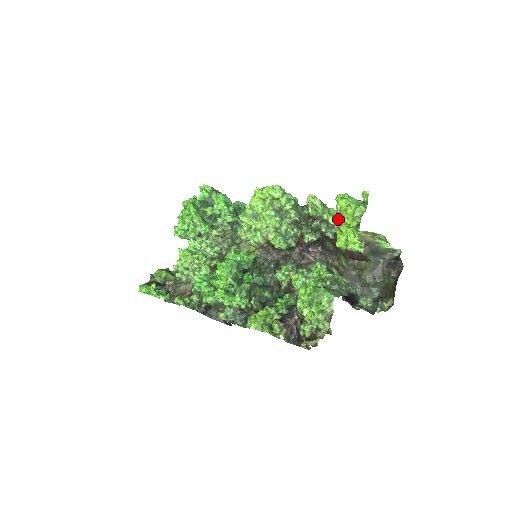
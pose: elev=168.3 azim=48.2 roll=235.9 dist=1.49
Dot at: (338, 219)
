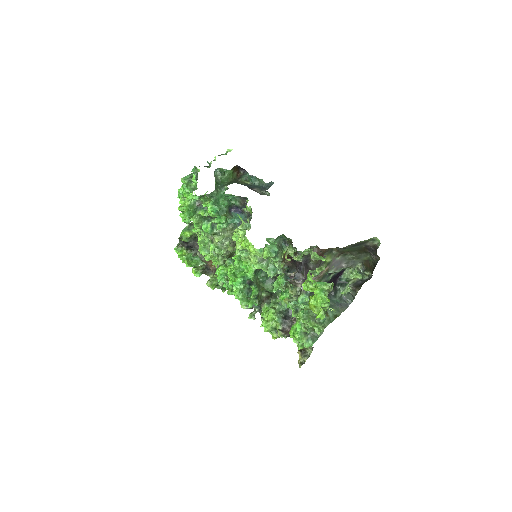
Dot at: (311, 291)
